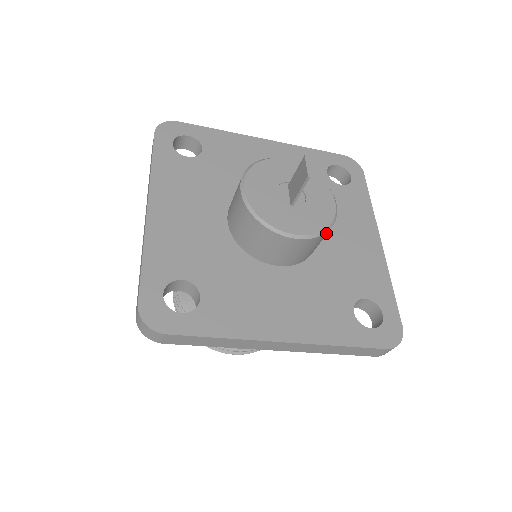
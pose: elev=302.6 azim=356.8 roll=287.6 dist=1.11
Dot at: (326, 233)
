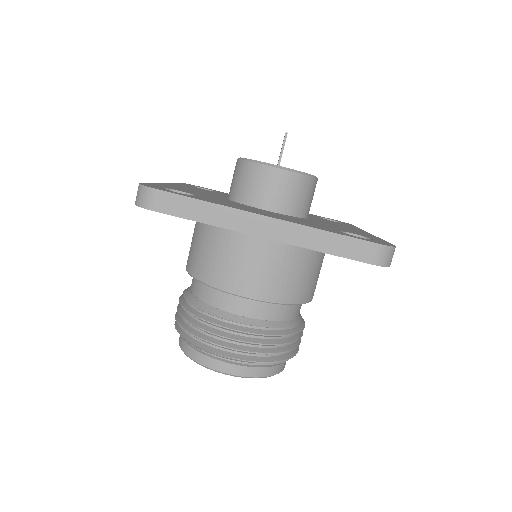
Dot at: (307, 180)
